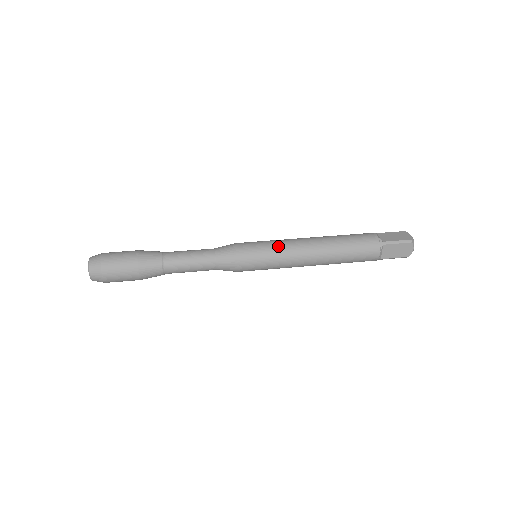
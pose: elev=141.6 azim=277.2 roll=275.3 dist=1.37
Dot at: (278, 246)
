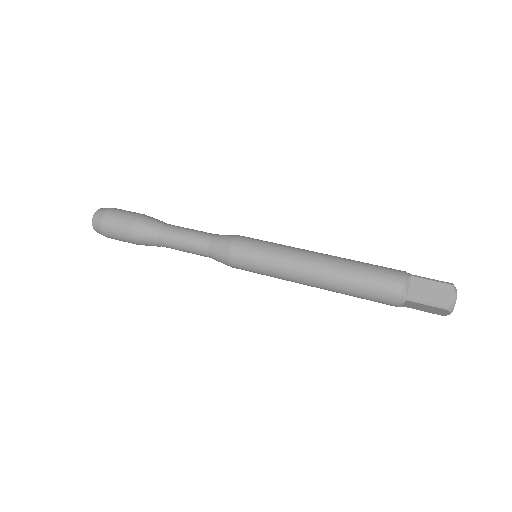
Dot at: occluded
